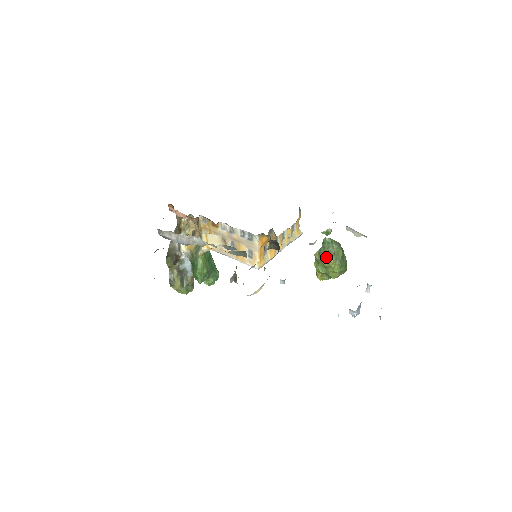
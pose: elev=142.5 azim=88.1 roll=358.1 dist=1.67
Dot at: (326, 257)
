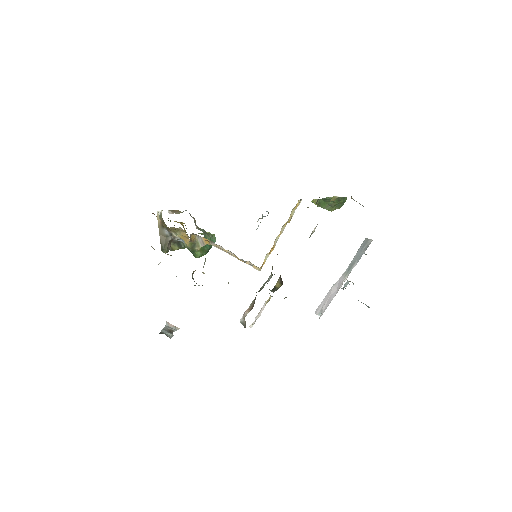
Dot at: (325, 207)
